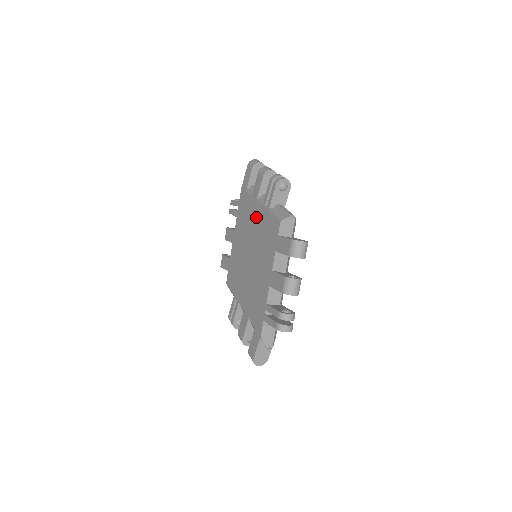
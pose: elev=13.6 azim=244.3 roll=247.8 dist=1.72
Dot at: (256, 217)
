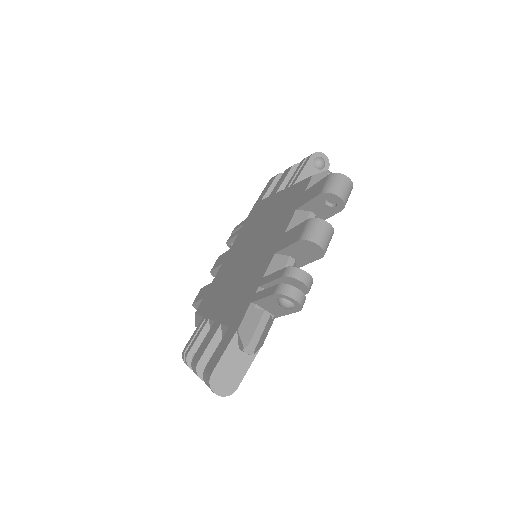
Dot at: (270, 207)
